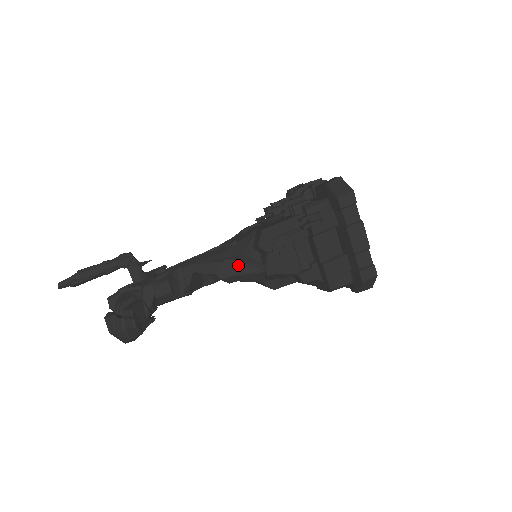
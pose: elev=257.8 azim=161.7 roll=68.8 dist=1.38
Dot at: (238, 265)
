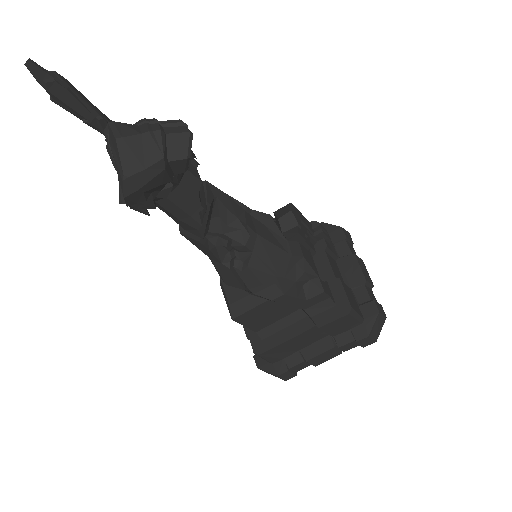
Dot at: (261, 227)
